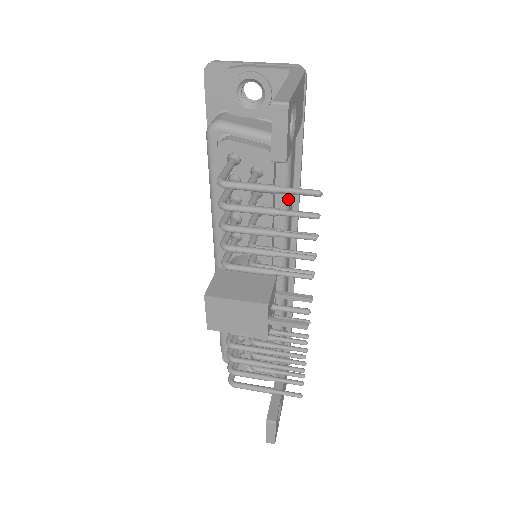
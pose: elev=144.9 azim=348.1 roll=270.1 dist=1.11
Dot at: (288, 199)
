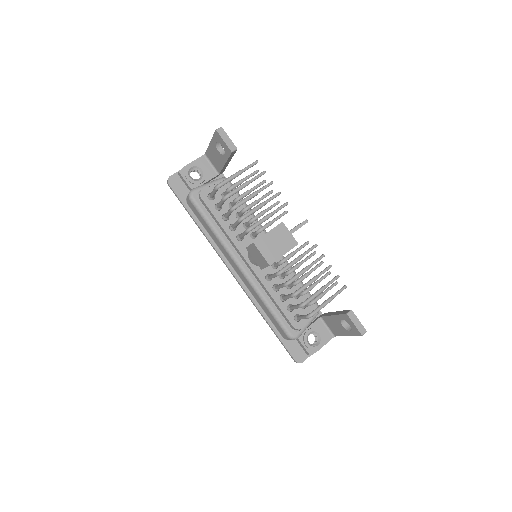
Dot at: (246, 204)
